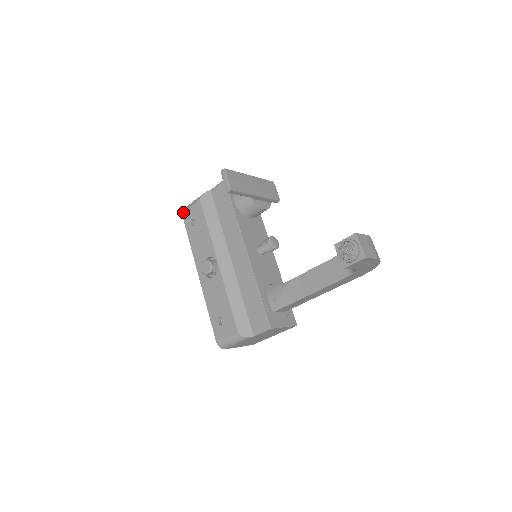
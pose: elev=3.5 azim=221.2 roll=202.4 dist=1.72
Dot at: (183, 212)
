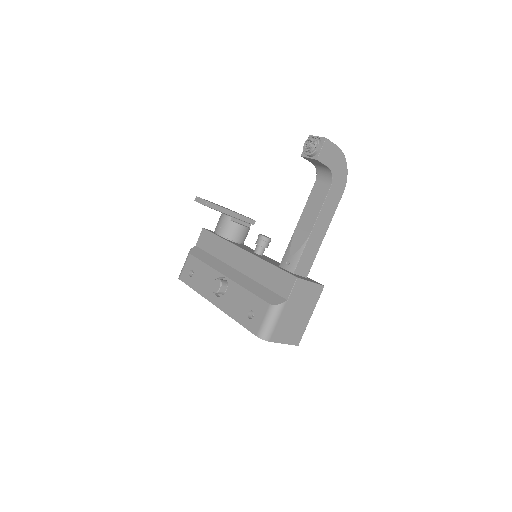
Dot at: (179, 277)
